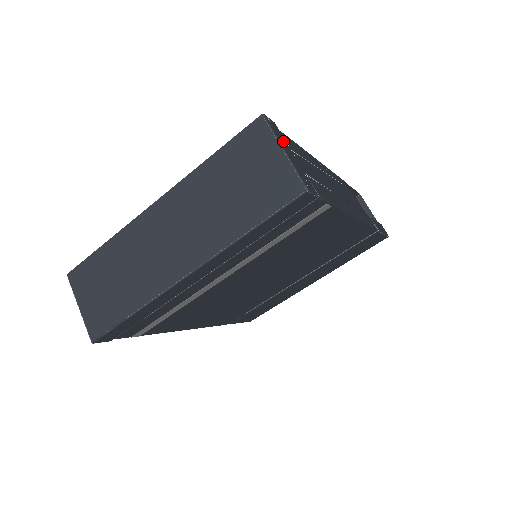
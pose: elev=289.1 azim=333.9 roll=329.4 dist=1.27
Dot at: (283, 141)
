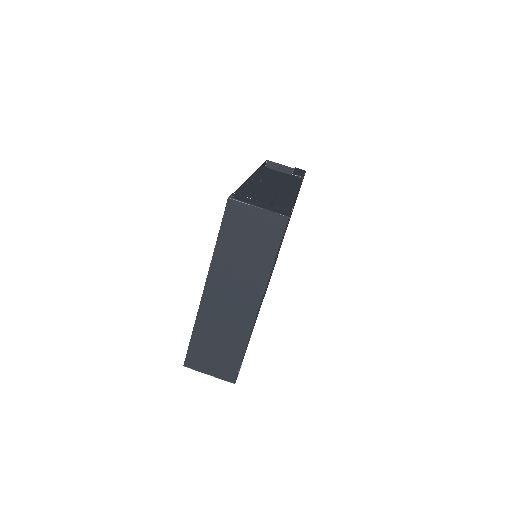
Dot at: (249, 200)
